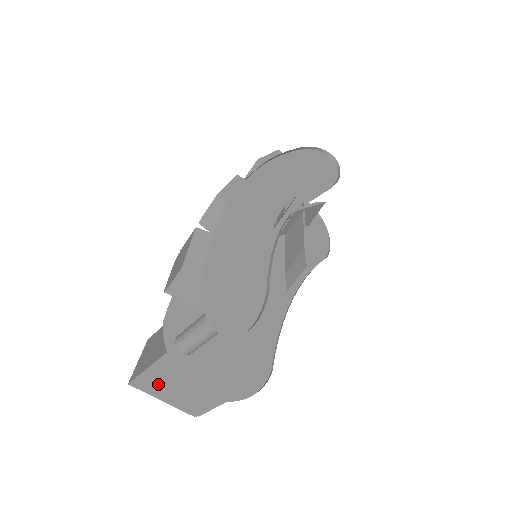
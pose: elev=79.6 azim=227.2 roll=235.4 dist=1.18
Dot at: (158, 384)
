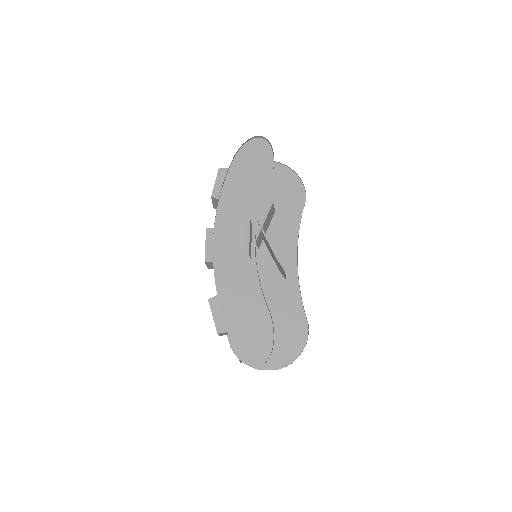
Dot at: occluded
